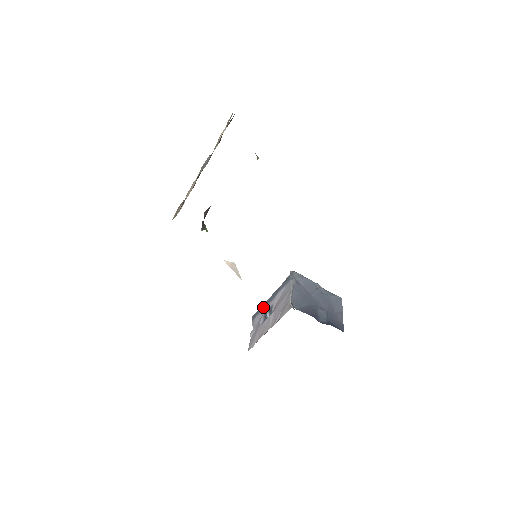
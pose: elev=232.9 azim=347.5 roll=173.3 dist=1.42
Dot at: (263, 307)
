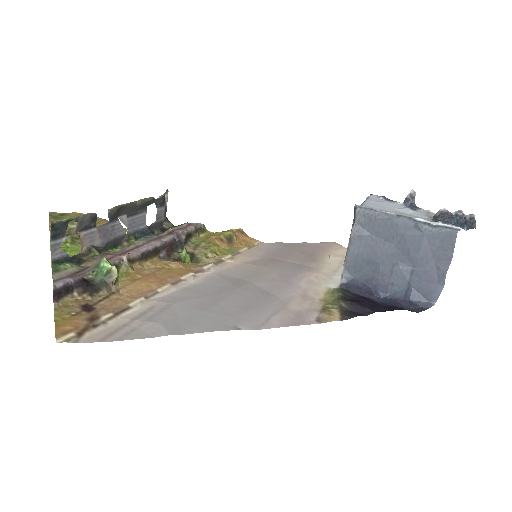
Dot at: occluded
